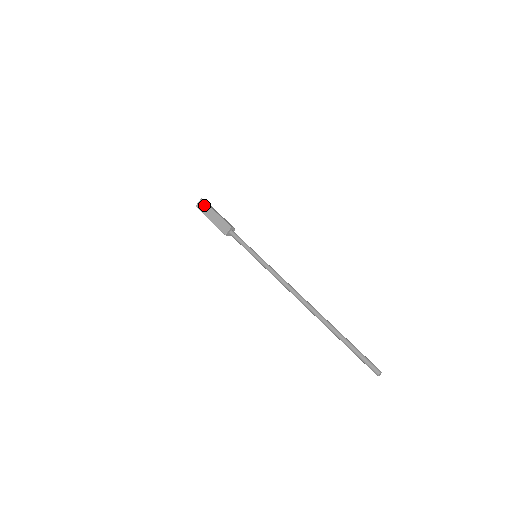
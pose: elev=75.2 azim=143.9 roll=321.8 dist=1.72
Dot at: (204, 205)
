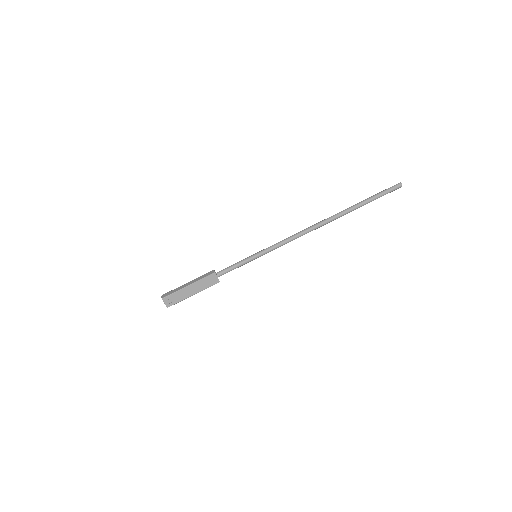
Dot at: (172, 297)
